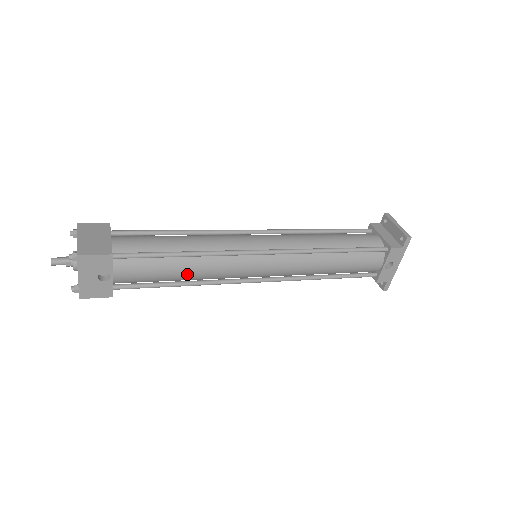
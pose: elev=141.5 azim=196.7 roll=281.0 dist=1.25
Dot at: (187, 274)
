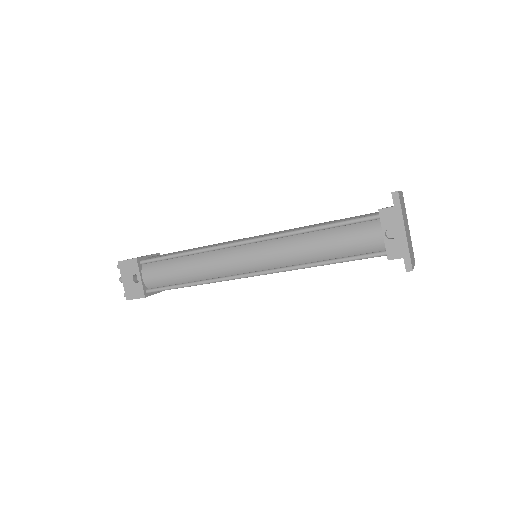
Dot at: (190, 272)
